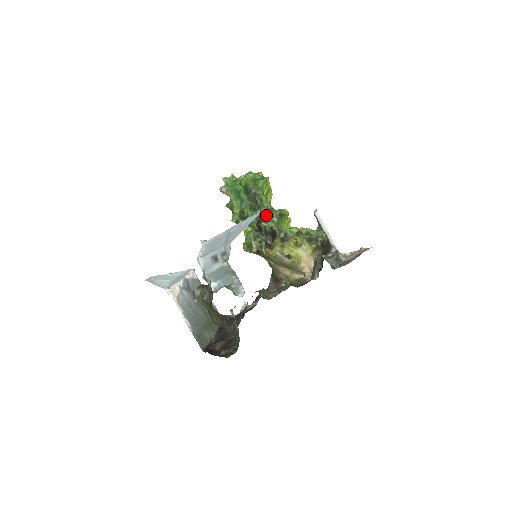
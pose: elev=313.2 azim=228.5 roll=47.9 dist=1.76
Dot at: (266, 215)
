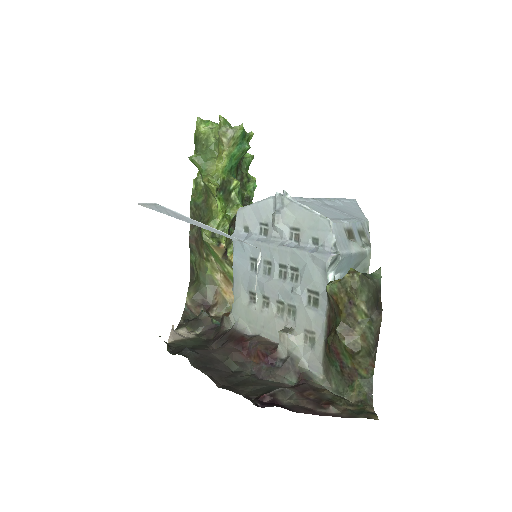
Dot at: (249, 204)
